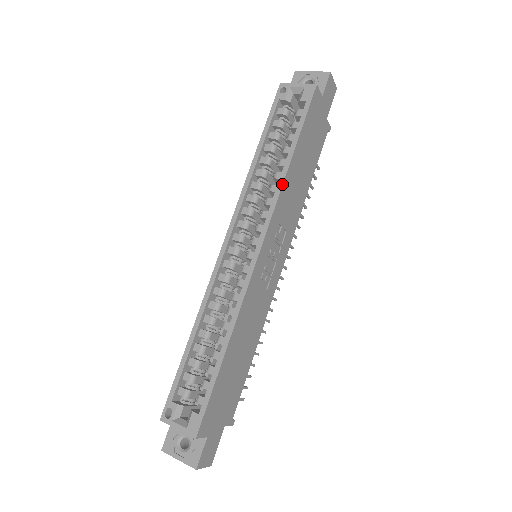
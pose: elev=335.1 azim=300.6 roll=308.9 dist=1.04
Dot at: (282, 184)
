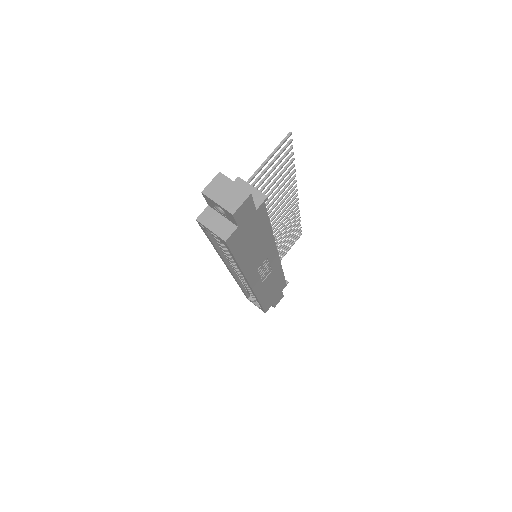
Dot at: (242, 273)
